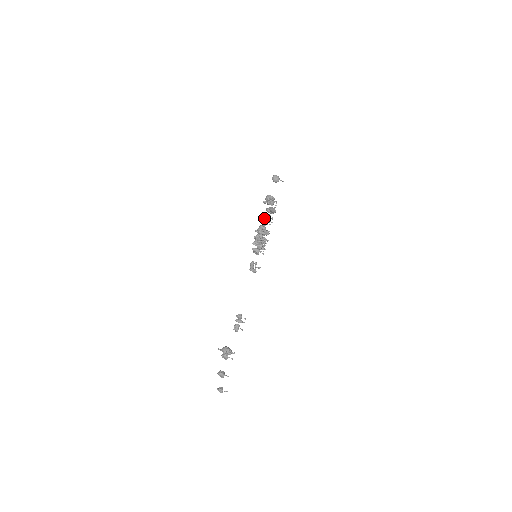
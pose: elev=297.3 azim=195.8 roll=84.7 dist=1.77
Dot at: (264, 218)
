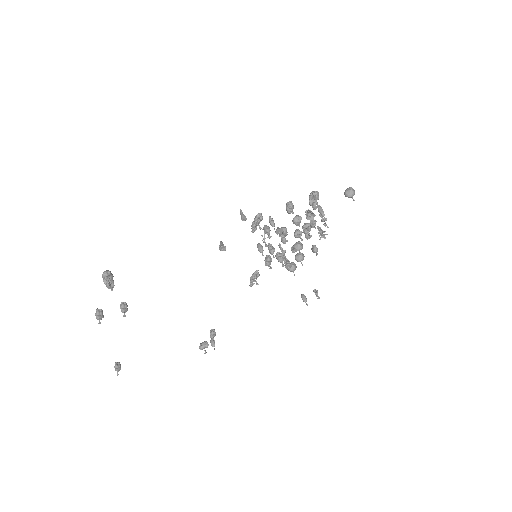
Dot at: (286, 206)
